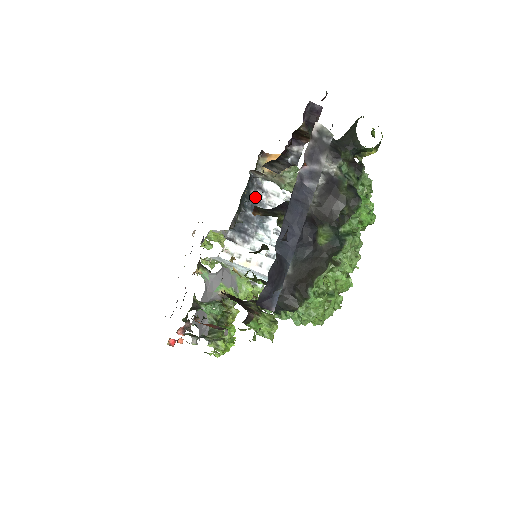
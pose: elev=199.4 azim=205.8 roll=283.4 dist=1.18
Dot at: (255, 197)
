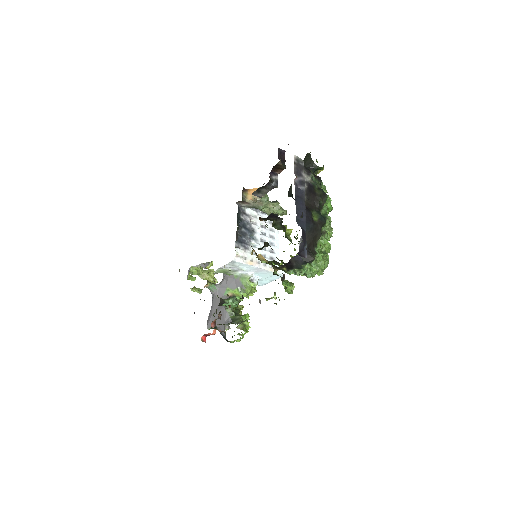
Dot at: (243, 219)
